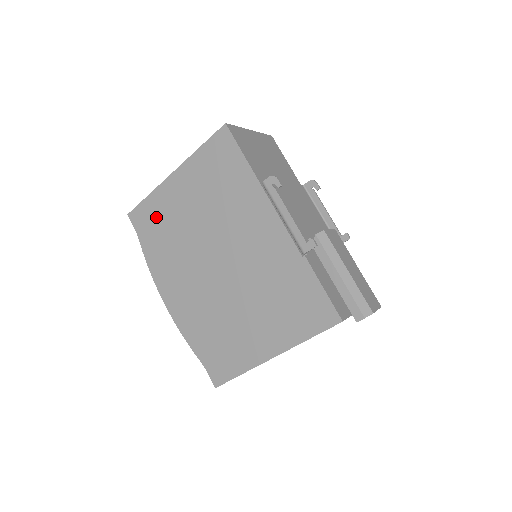
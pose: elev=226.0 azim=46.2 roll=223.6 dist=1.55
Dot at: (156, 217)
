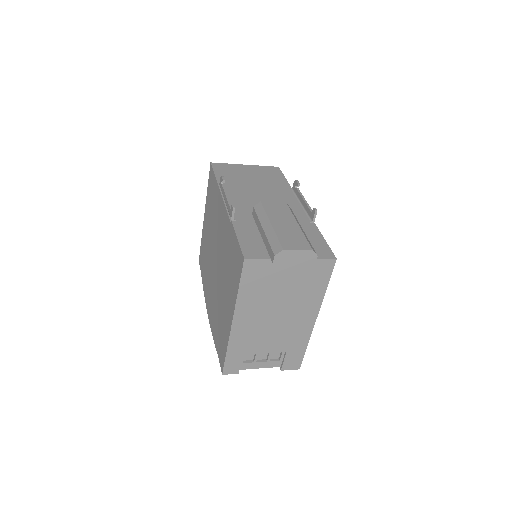
Dot at: (203, 252)
